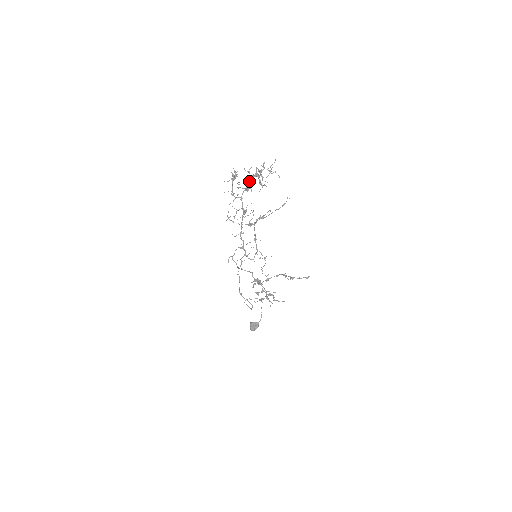
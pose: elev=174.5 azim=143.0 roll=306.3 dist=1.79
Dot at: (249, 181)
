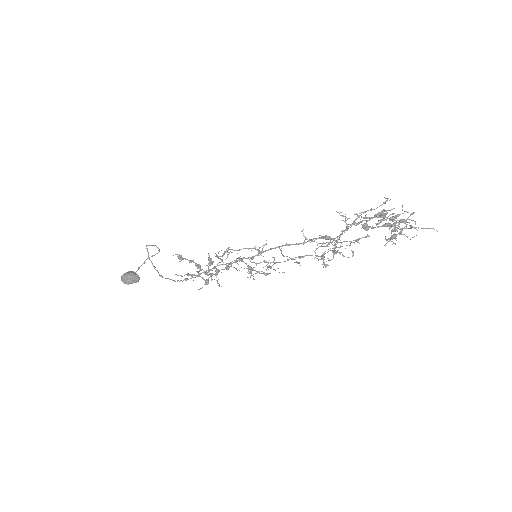
Dot at: (384, 226)
